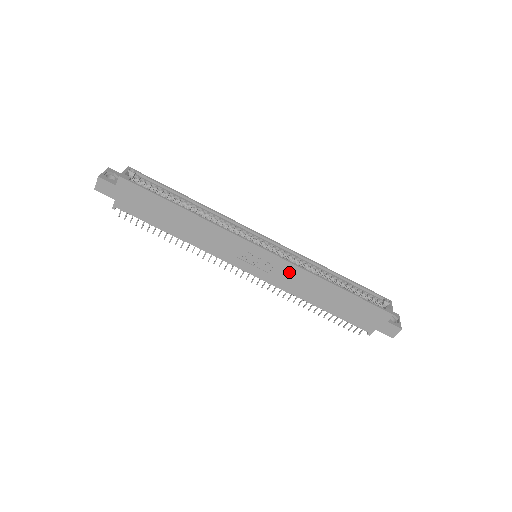
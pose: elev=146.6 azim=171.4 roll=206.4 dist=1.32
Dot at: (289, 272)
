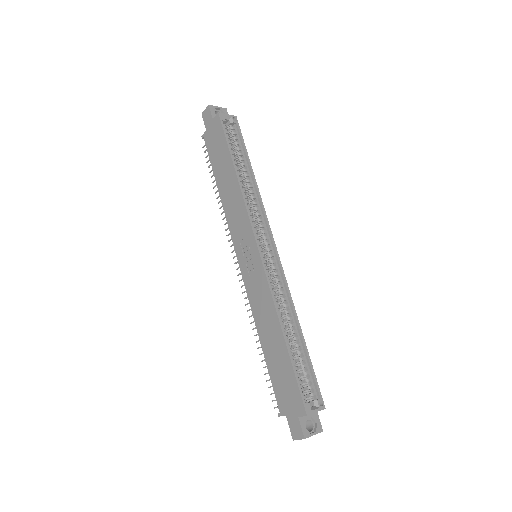
Dot at: (262, 288)
